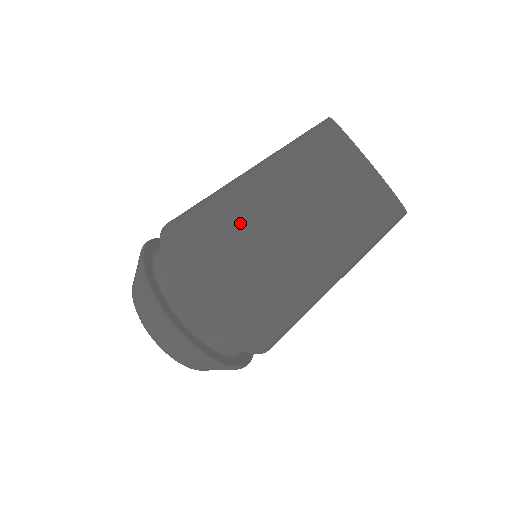
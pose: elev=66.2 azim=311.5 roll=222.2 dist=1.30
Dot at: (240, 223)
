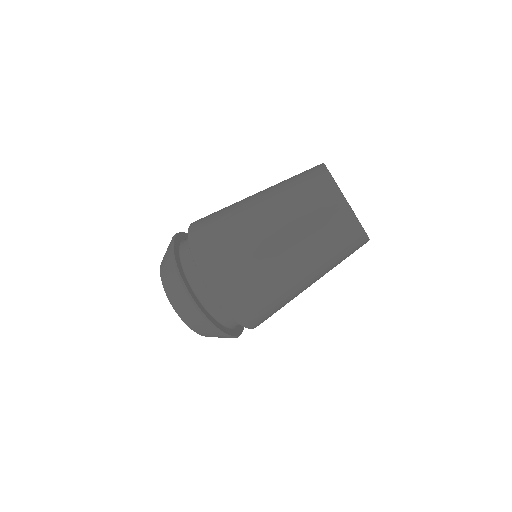
Dot at: (241, 204)
